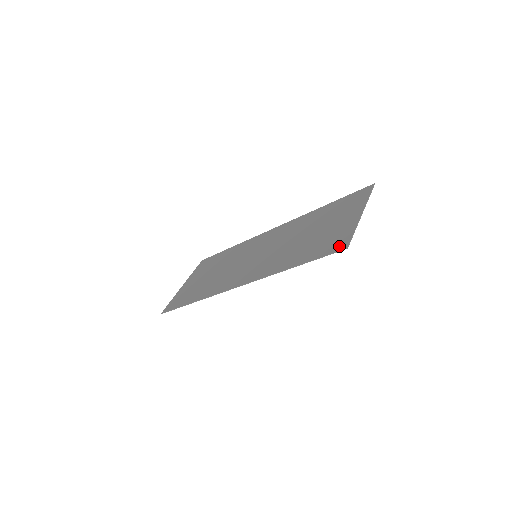
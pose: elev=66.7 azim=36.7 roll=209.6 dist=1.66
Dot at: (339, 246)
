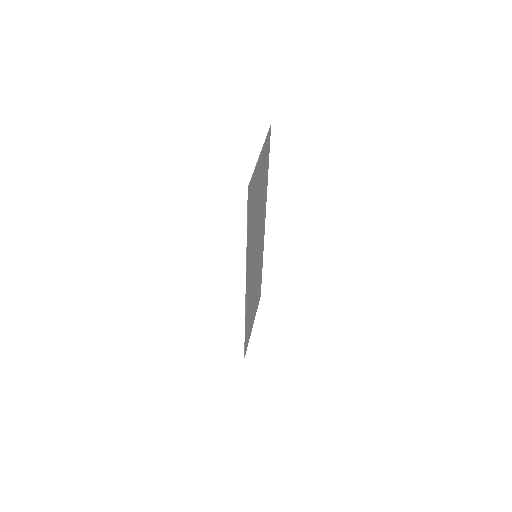
Dot at: (249, 192)
